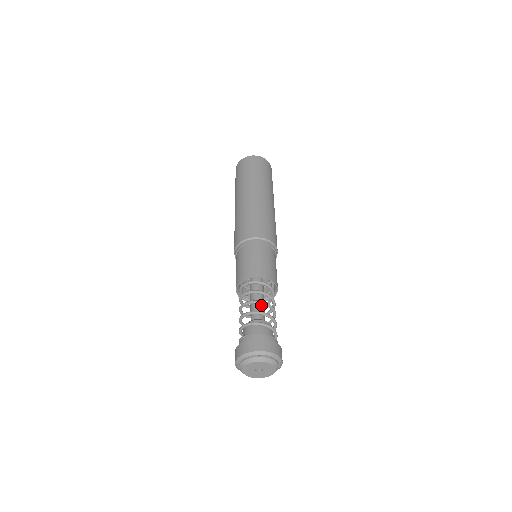
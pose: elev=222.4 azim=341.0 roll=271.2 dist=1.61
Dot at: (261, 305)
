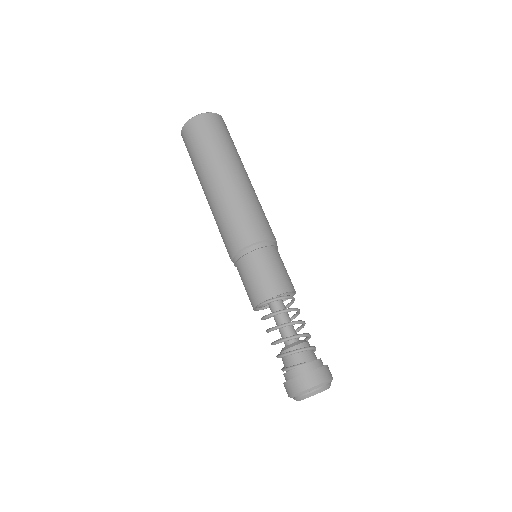
Dot at: occluded
